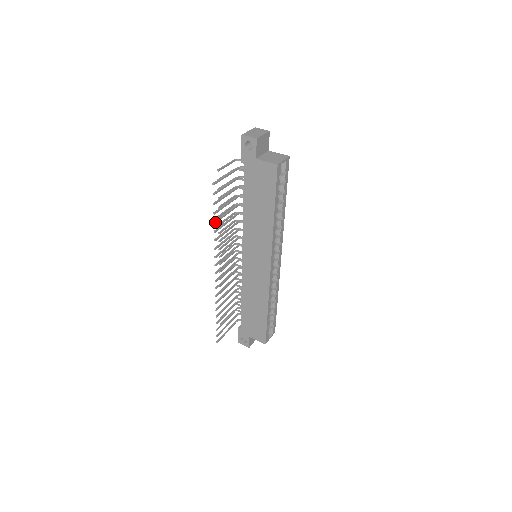
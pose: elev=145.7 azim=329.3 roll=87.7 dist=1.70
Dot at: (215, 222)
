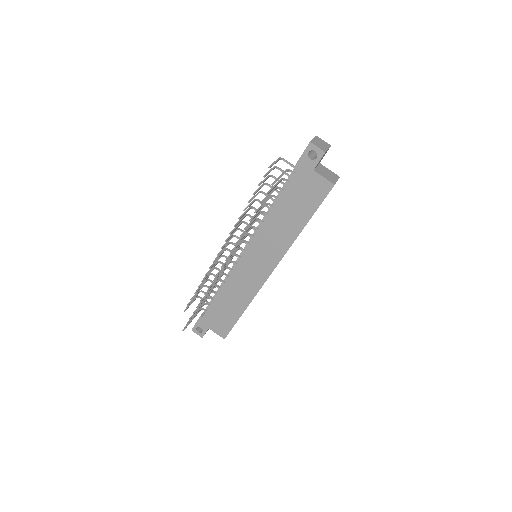
Dot at: (251, 220)
